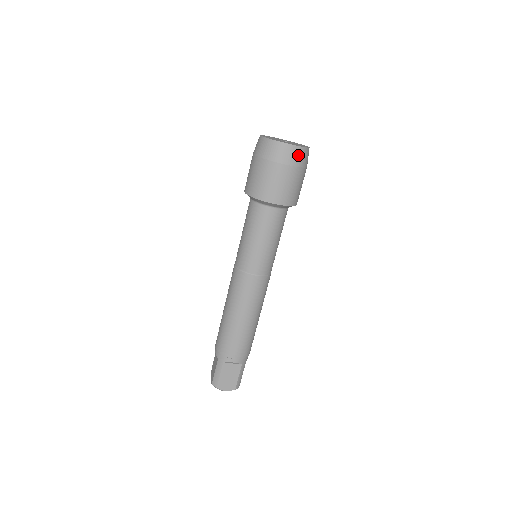
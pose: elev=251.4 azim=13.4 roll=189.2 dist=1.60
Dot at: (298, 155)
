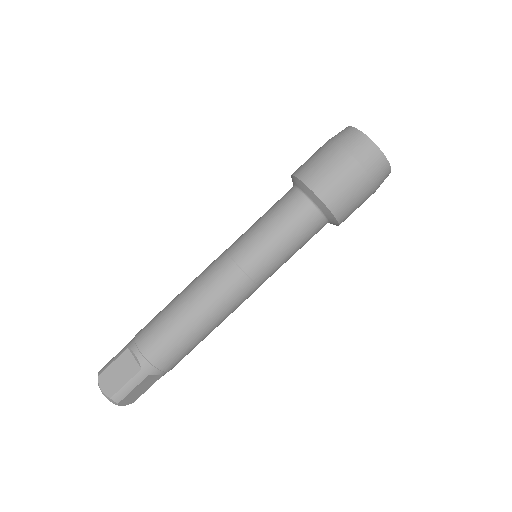
Dot at: (367, 150)
